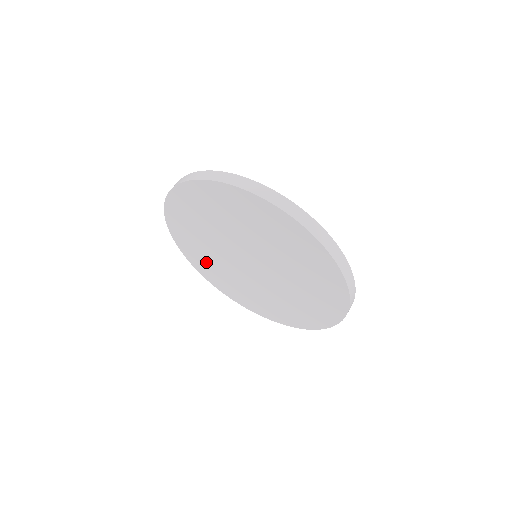
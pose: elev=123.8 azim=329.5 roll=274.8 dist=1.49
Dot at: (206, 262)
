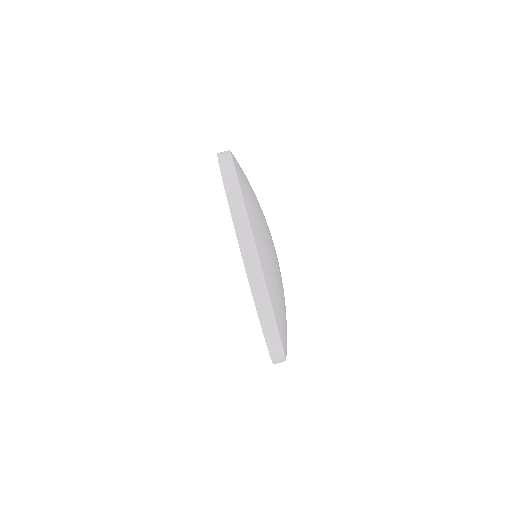
Dot at: occluded
